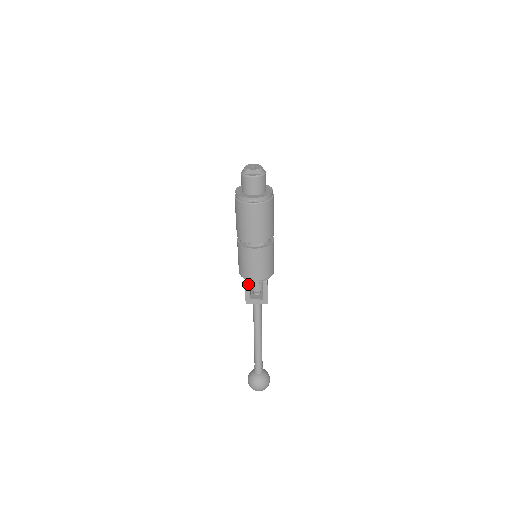
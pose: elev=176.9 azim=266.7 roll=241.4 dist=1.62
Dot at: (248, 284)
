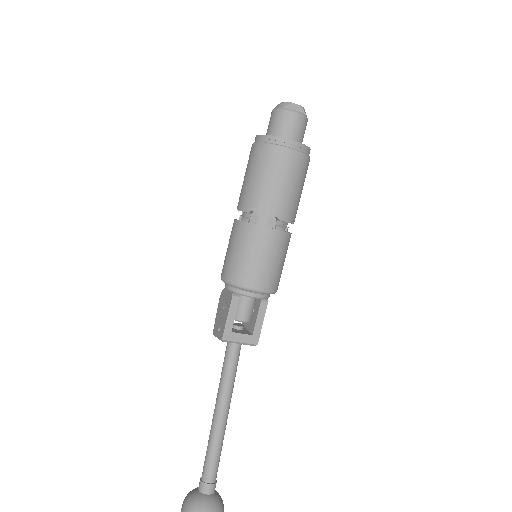
Dot at: (237, 301)
